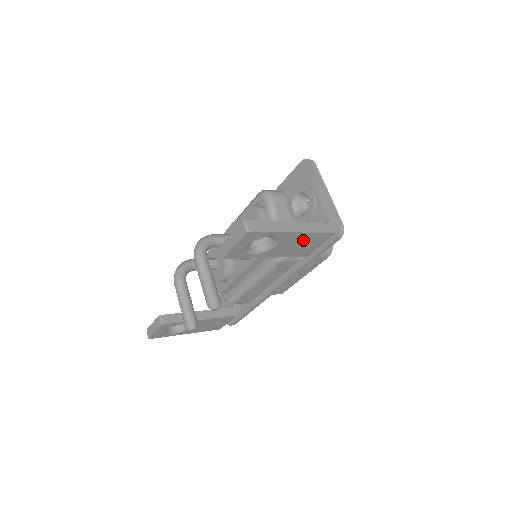
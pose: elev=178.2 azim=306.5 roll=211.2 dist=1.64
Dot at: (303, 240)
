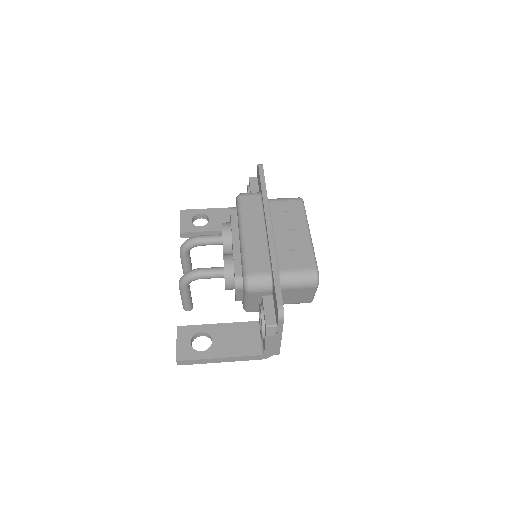
Dot at: occluded
